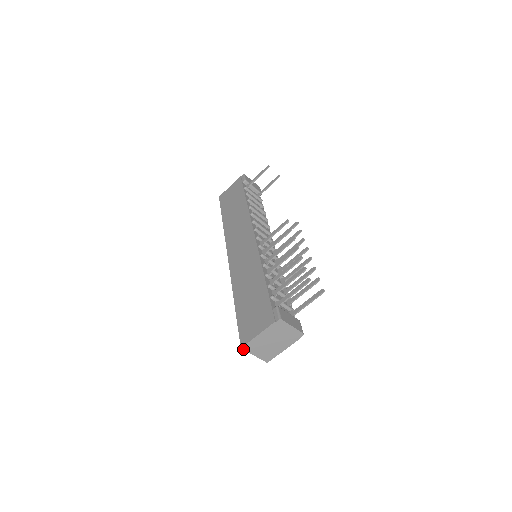
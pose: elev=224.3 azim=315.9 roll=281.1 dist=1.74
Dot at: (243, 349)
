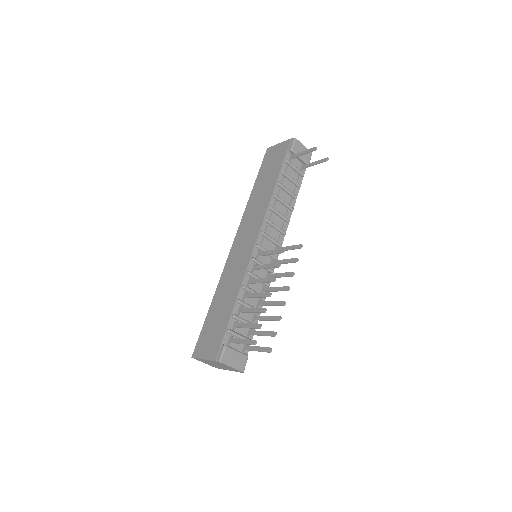
Dot at: (194, 358)
